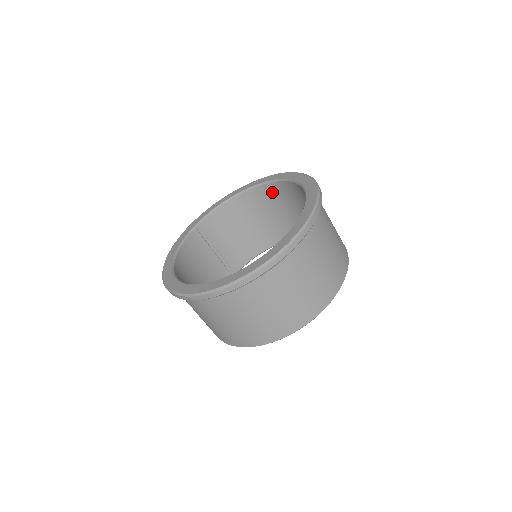
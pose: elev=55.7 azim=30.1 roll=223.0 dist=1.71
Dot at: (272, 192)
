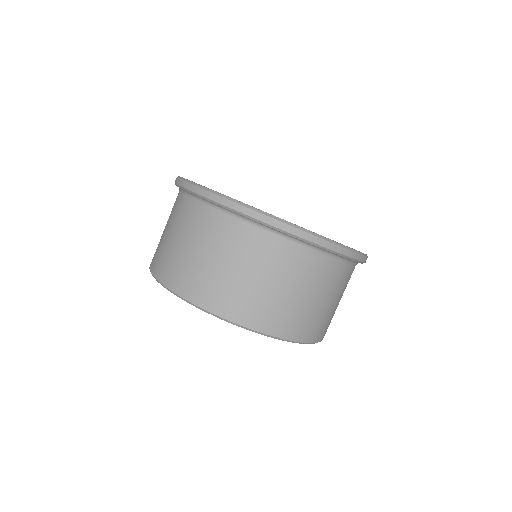
Dot at: occluded
